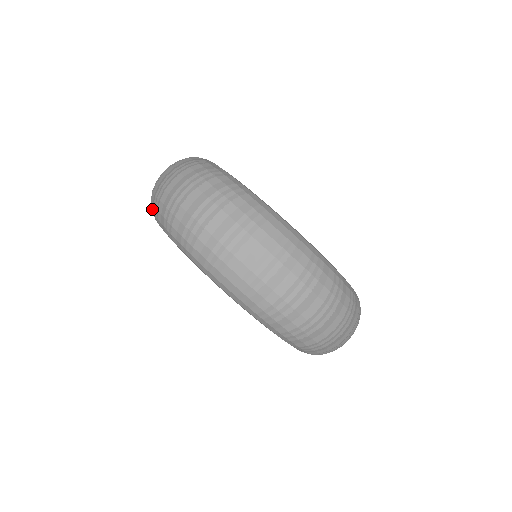
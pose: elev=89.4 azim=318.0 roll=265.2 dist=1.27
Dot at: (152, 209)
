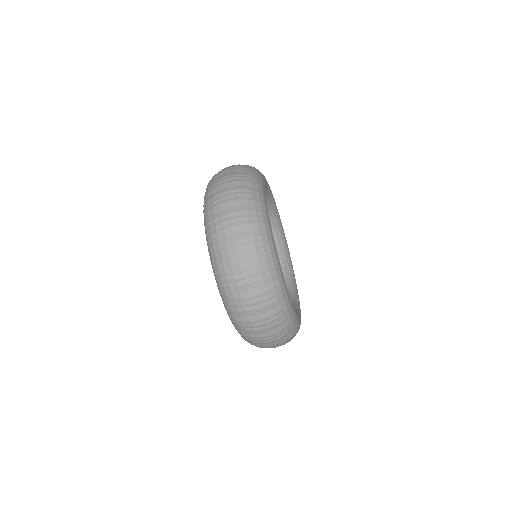
Dot at: occluded
